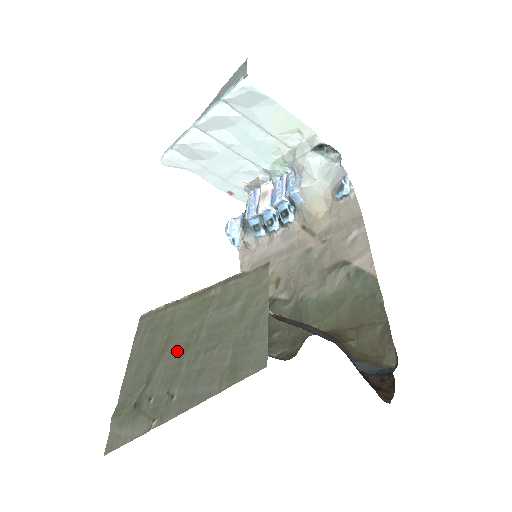
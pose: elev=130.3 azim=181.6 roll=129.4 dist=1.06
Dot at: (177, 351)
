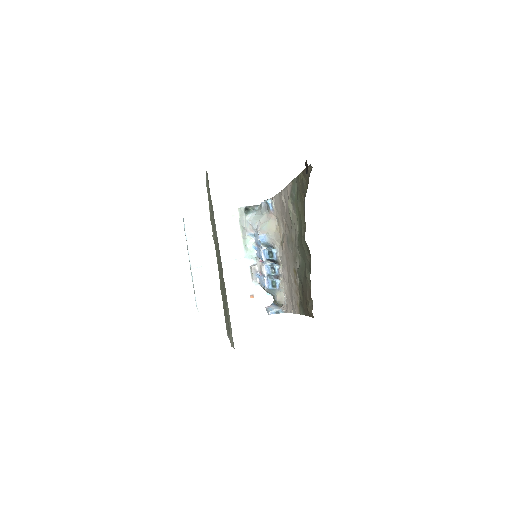
Dot at: (219, 266)
